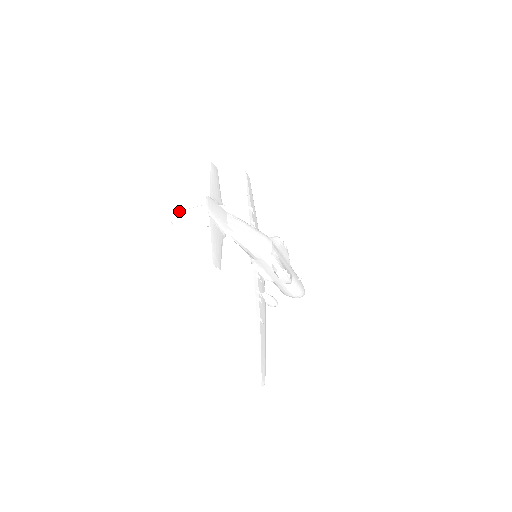
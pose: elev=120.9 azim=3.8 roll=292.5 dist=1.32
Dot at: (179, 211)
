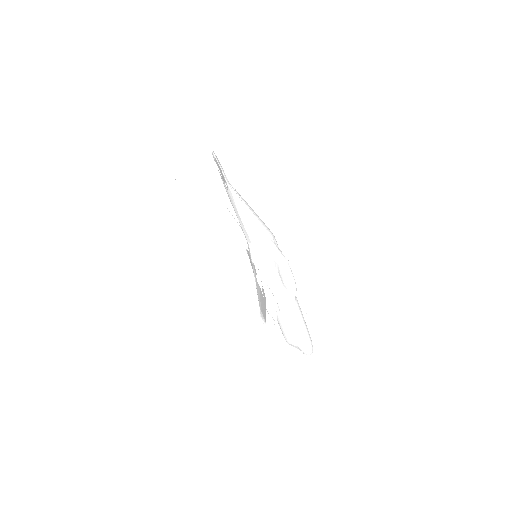
Dot at: (185, 163)
